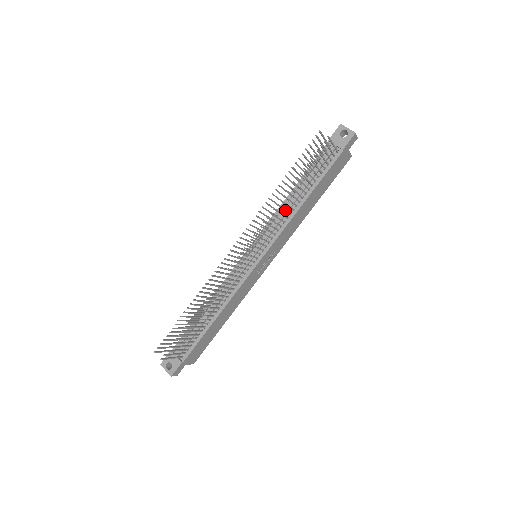
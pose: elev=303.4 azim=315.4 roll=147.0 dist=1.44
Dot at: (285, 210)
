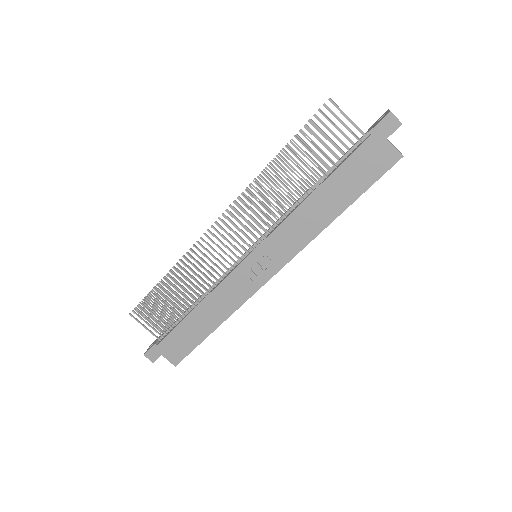
Dot at: (280, 194)
